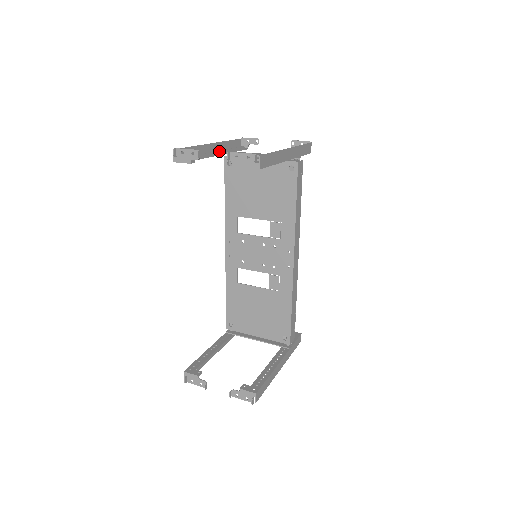
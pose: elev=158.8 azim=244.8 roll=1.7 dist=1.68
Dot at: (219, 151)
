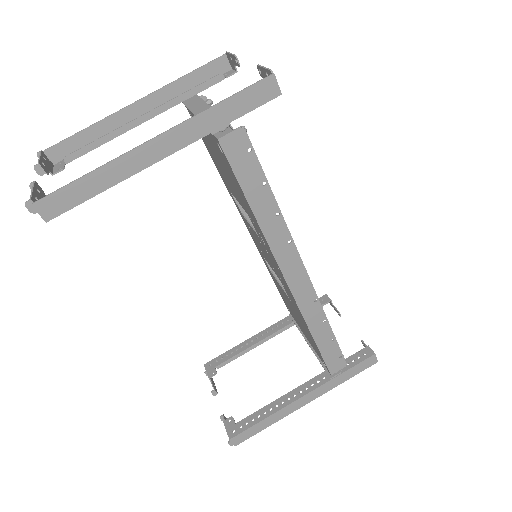
Dot at: (142, 115)
